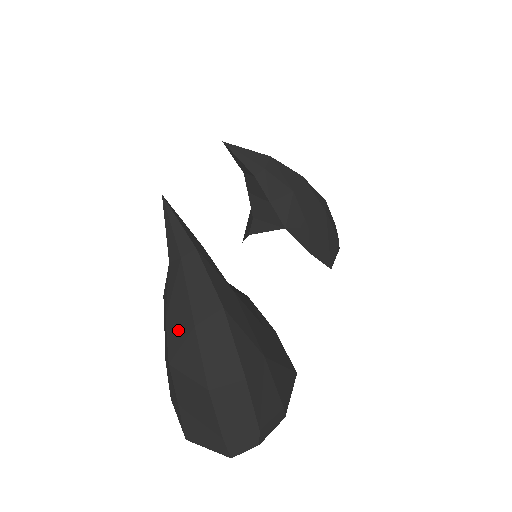
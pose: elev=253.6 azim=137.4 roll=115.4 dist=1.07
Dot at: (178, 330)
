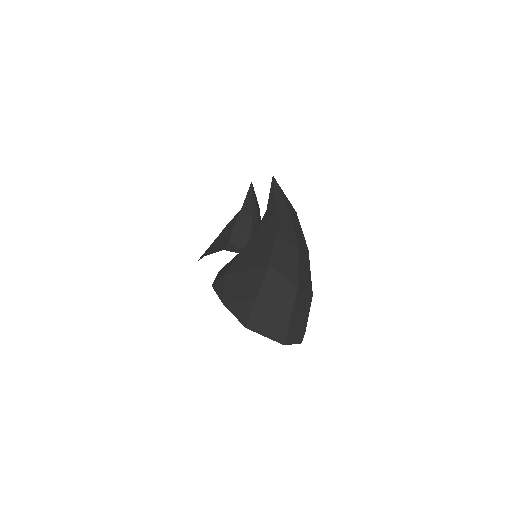
Dot at: (284, 247)
